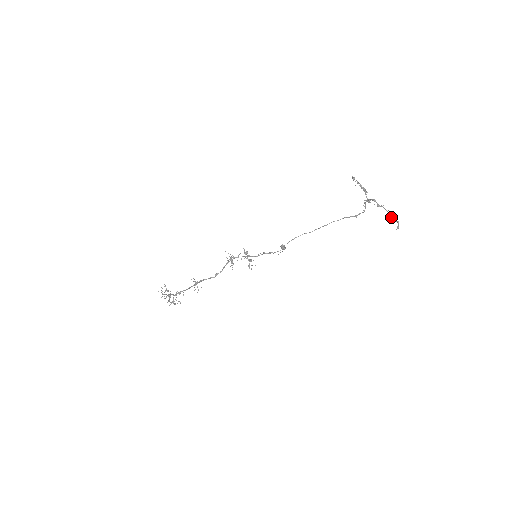
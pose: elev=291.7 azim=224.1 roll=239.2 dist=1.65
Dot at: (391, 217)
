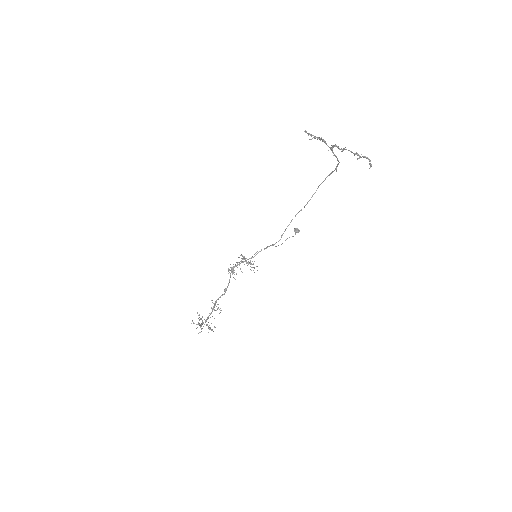
Dot at: (360, 156)
